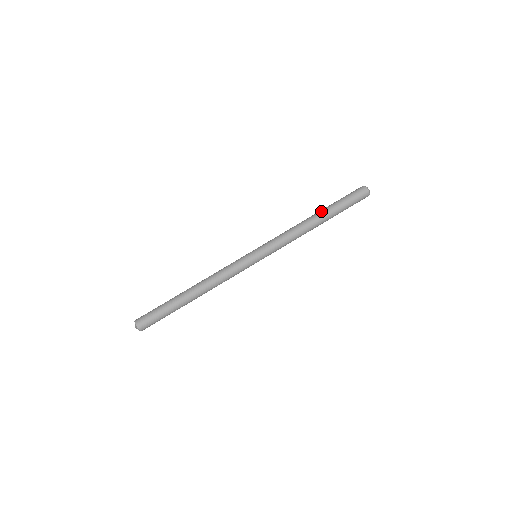
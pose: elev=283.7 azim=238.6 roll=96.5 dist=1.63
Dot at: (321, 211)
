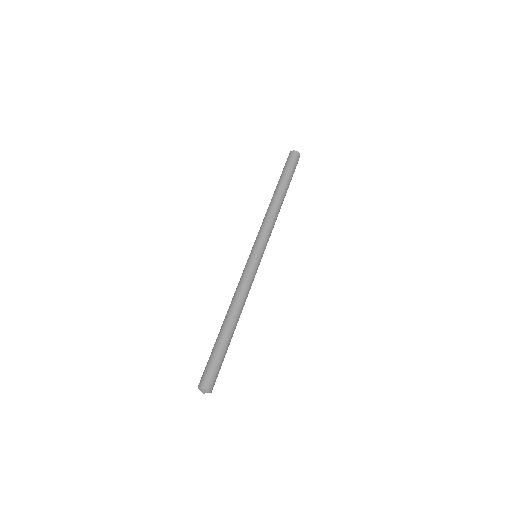
Dot at: (276, 188)
